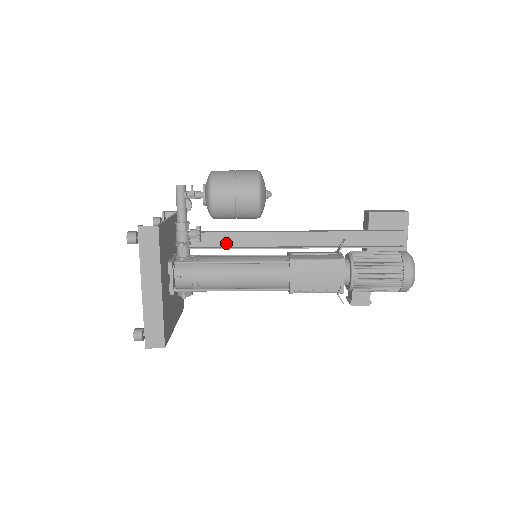
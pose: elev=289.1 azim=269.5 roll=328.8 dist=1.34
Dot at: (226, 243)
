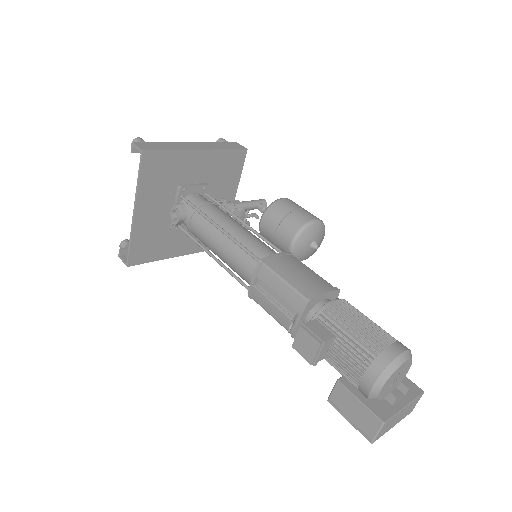
Dot at: occluded
